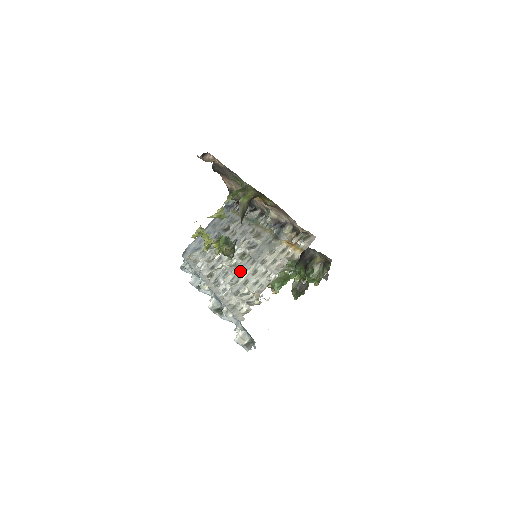
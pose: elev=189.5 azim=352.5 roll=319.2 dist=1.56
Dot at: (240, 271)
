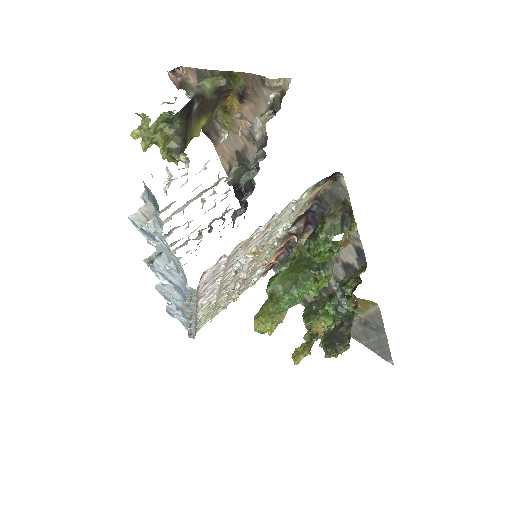
Dot at: (197, 197)
